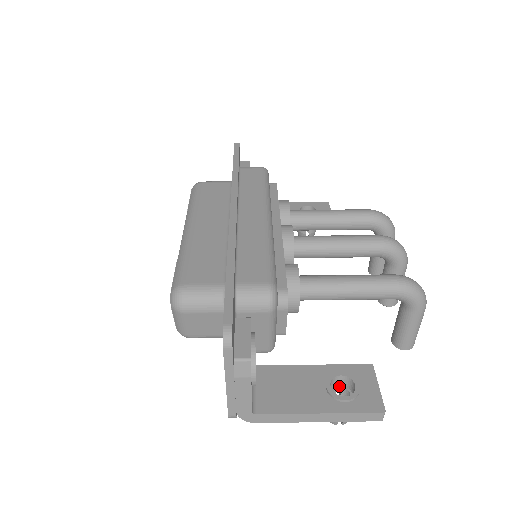
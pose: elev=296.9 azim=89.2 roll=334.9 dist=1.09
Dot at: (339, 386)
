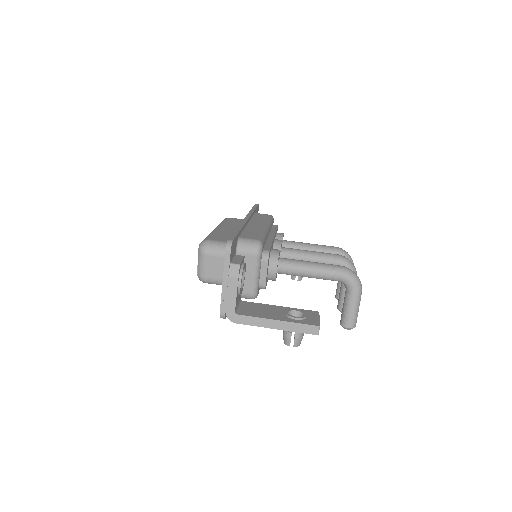
Dot at: occluded
